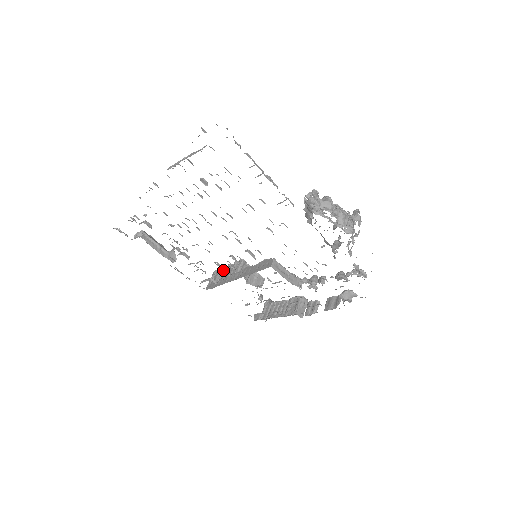
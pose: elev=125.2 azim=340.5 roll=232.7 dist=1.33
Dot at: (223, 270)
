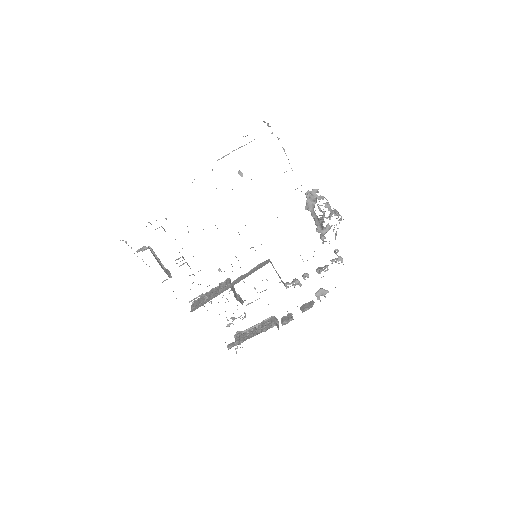
Dot at: occluded
